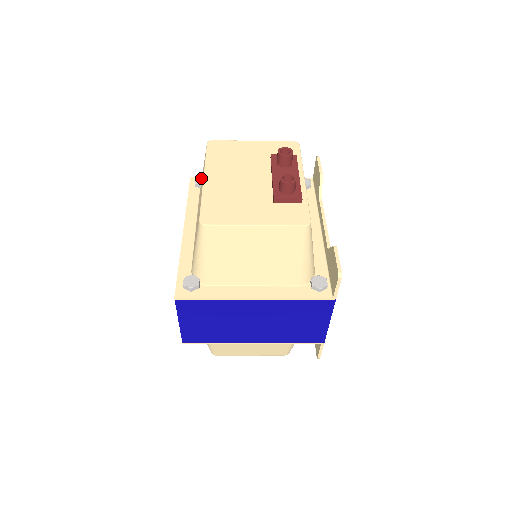
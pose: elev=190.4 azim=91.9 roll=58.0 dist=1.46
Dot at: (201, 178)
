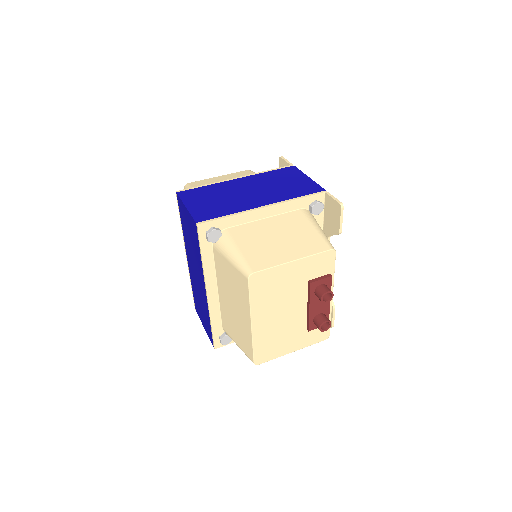
Dot at: (213, 233)
